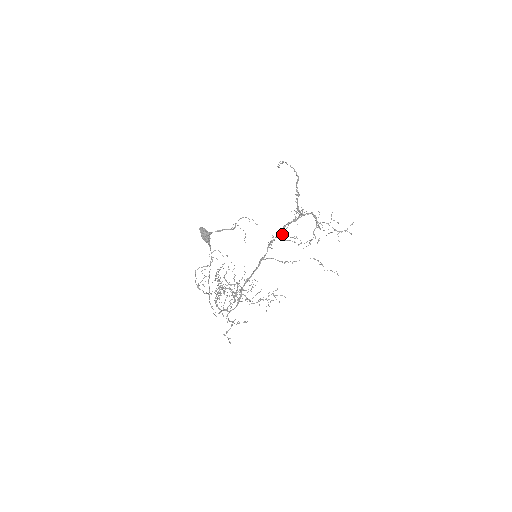
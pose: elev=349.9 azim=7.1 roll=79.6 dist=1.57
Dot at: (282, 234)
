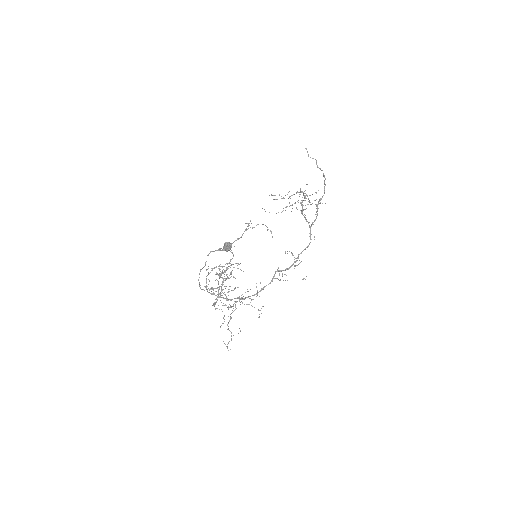
Dot at: (294, 265)
